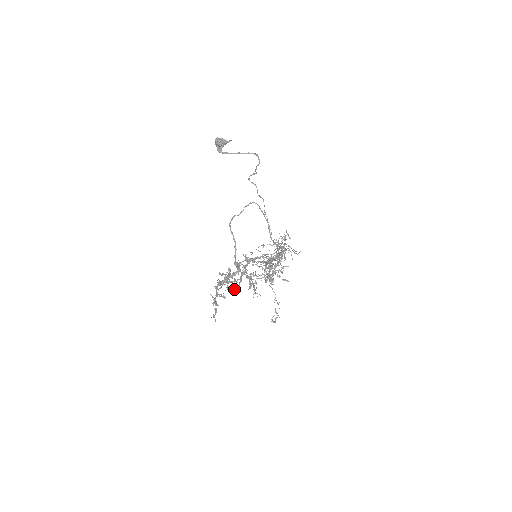
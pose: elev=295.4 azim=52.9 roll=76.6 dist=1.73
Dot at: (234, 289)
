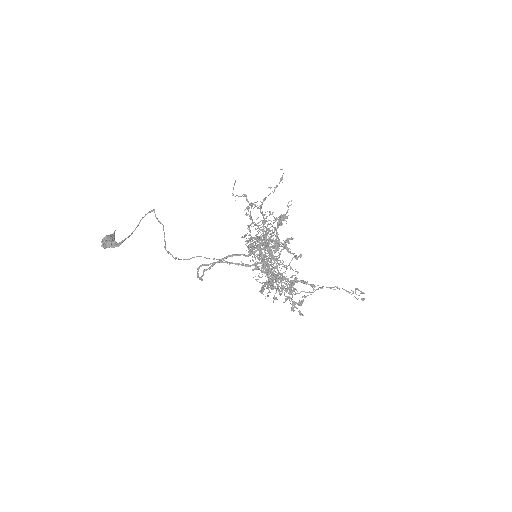
Dot at: (274, 229)
